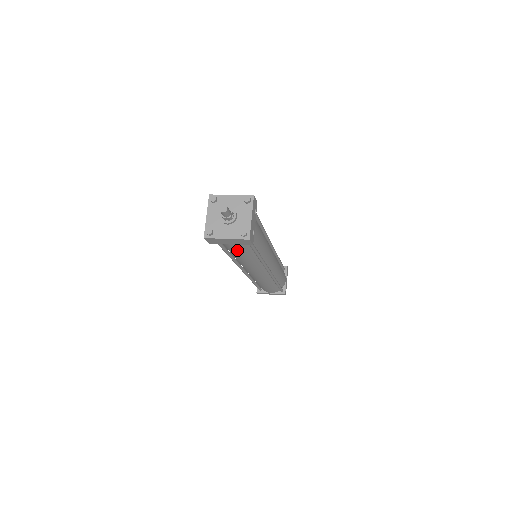
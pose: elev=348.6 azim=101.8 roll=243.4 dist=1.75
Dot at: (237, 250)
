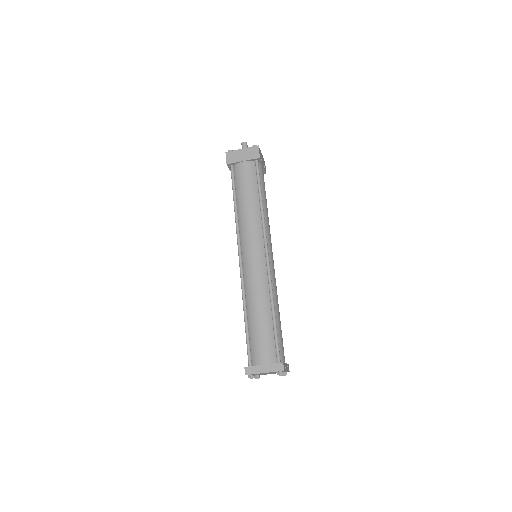
Dot at: (245, 178)
